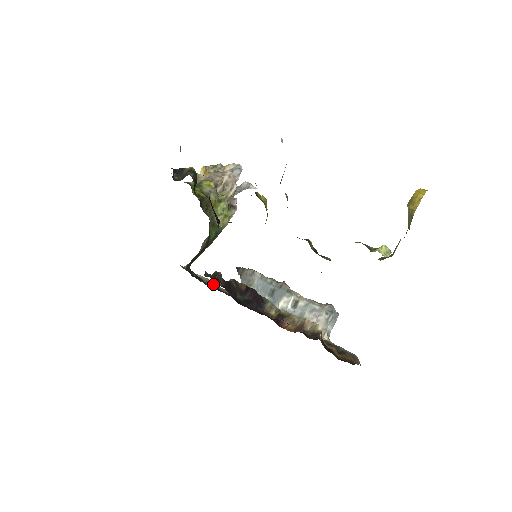
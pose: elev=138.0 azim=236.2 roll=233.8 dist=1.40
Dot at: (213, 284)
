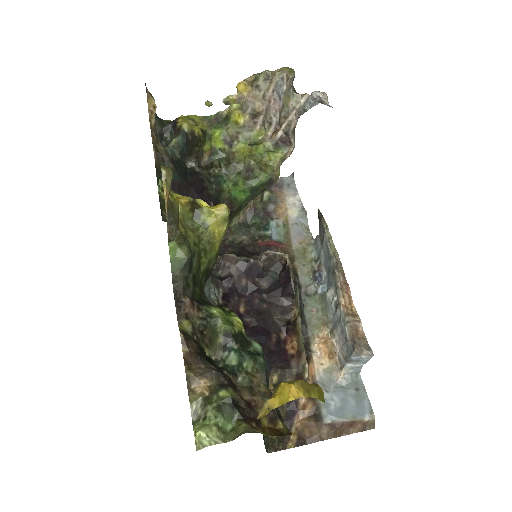
Dot at: (290, 223)
